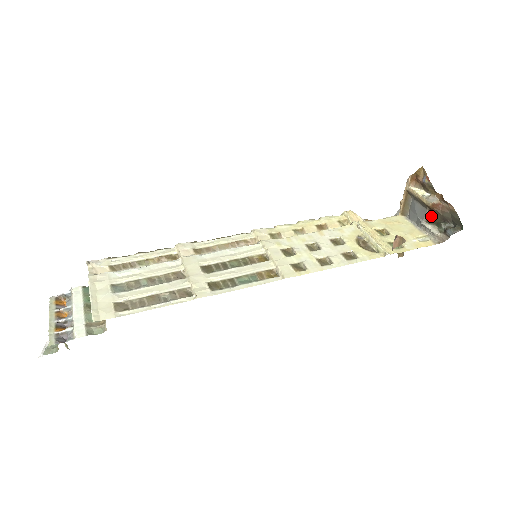
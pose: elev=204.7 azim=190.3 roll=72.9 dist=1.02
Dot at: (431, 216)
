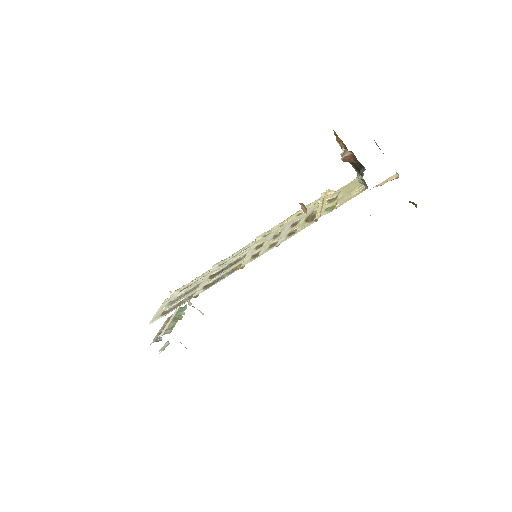
Dot at: (356, 168)
